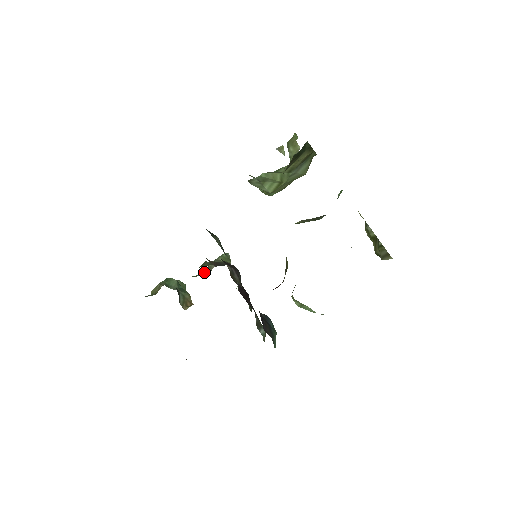
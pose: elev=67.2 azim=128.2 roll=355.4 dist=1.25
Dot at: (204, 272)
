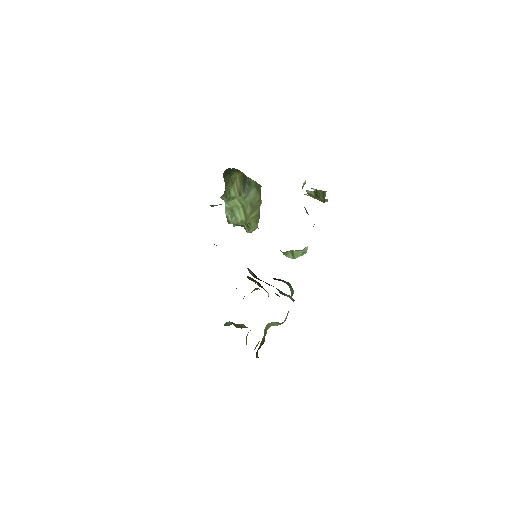
Dot at: occluded
